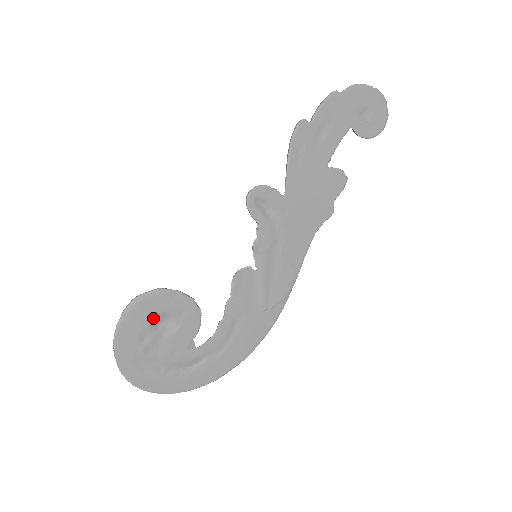
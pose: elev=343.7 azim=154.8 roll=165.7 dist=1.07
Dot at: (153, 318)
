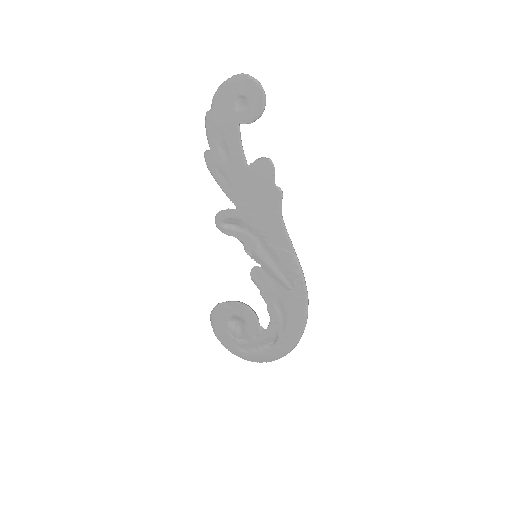
Dot at: (227, 322)
